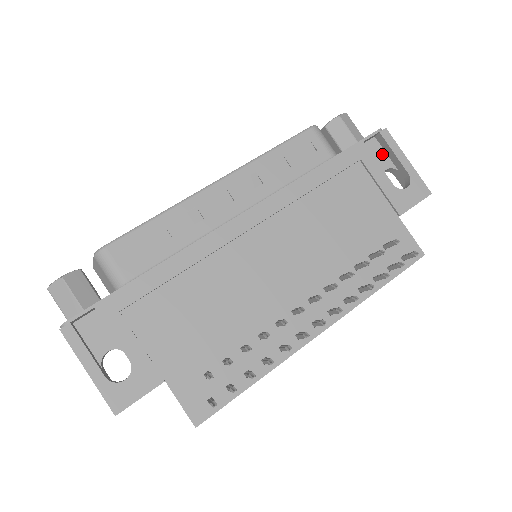
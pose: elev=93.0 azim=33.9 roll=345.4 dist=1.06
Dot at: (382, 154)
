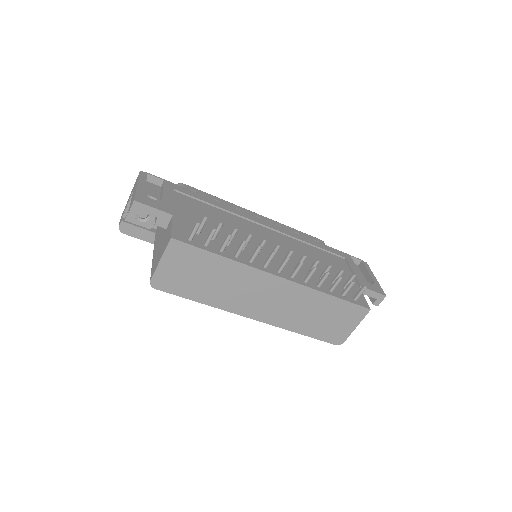
Dot at: (360, 272)
